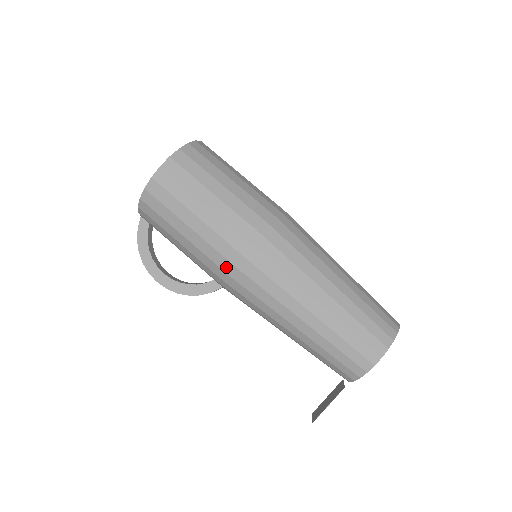
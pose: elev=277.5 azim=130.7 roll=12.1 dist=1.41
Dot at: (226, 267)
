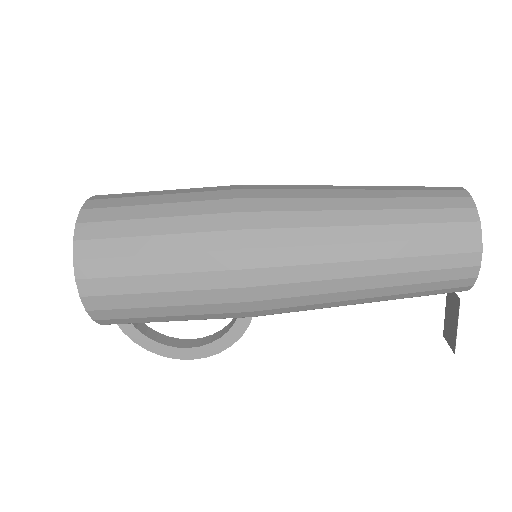
Dot at: (240, 308)
